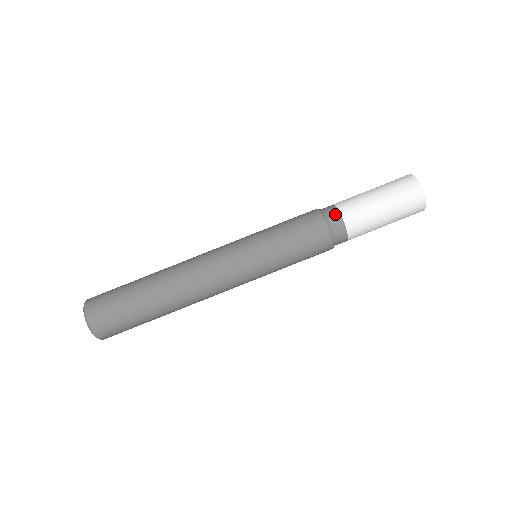
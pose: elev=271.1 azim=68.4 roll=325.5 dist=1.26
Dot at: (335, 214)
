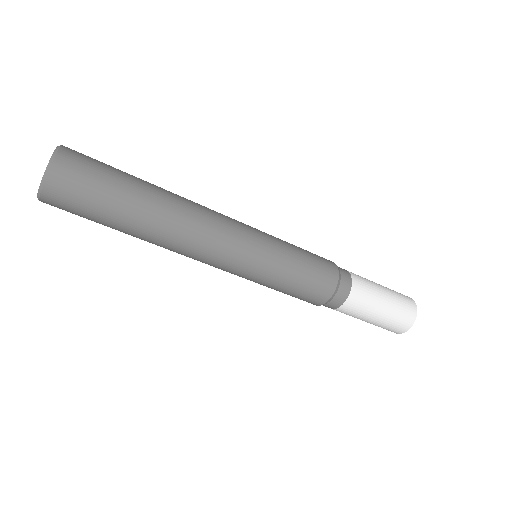
Dot at: (331, 308)
